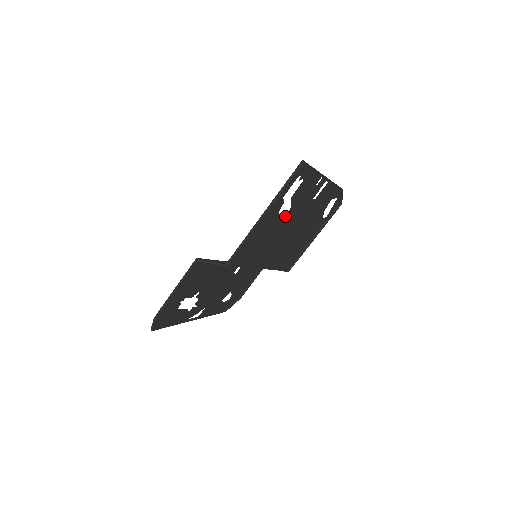
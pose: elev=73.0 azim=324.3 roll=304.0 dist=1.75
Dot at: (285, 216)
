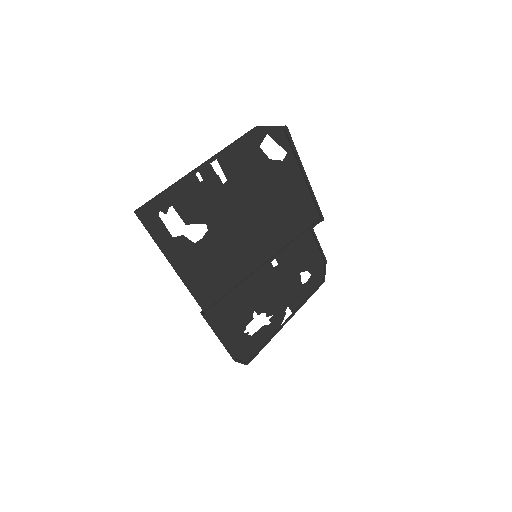
Dot at: (211, 231)
